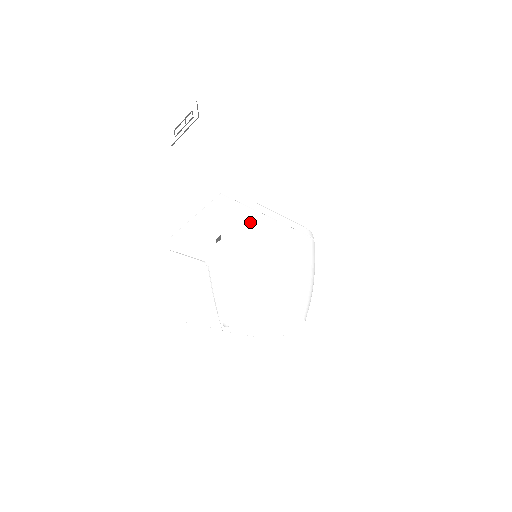
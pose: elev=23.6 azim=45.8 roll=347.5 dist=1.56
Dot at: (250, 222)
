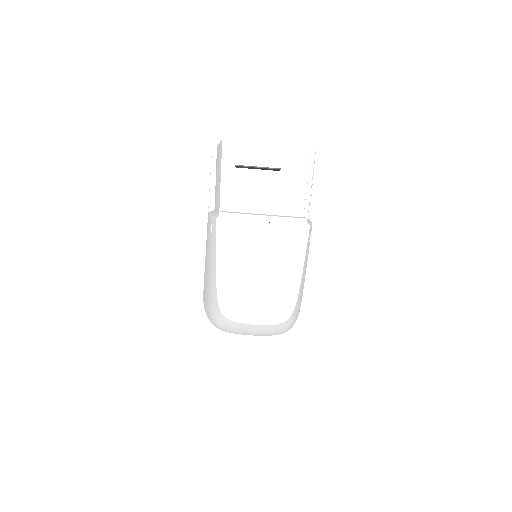
Dot at: (306, 207)
